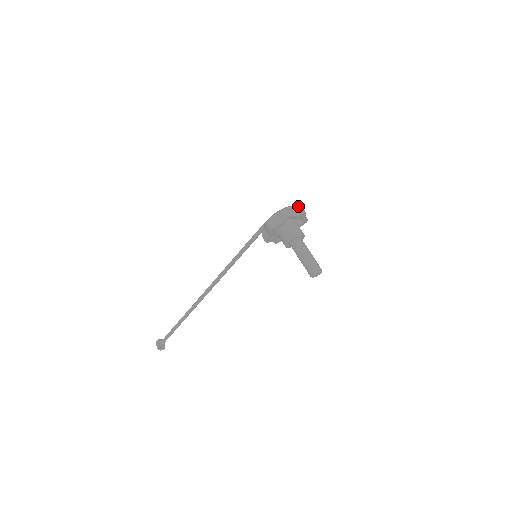
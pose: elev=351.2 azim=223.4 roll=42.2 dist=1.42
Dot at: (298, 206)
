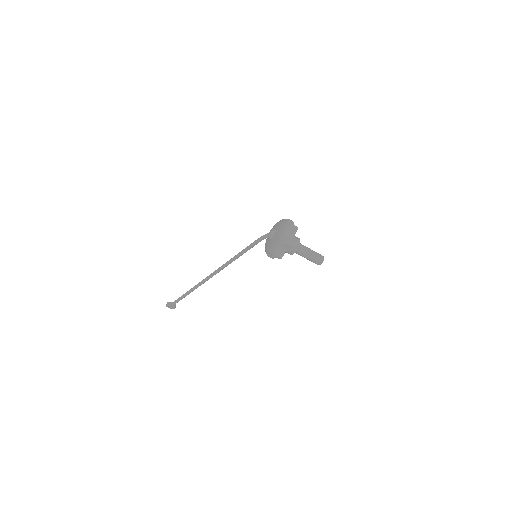
Dot at: (290, 227)
